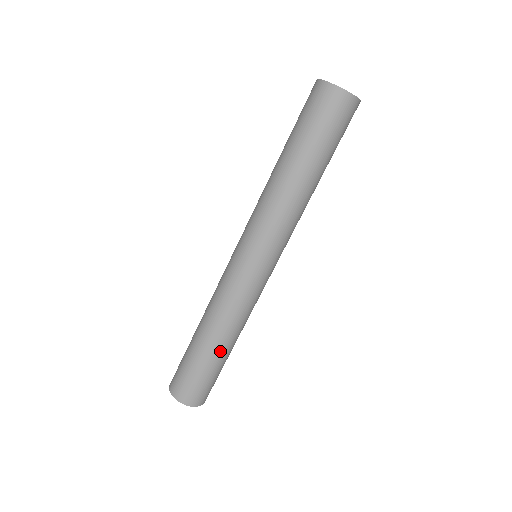
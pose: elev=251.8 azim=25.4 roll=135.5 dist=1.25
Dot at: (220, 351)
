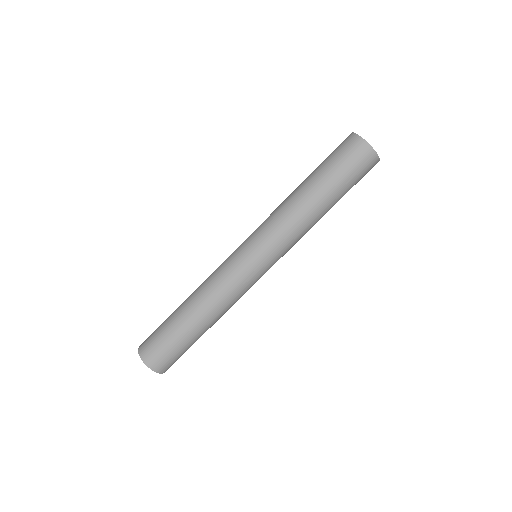
Dot at: (187, 317)
